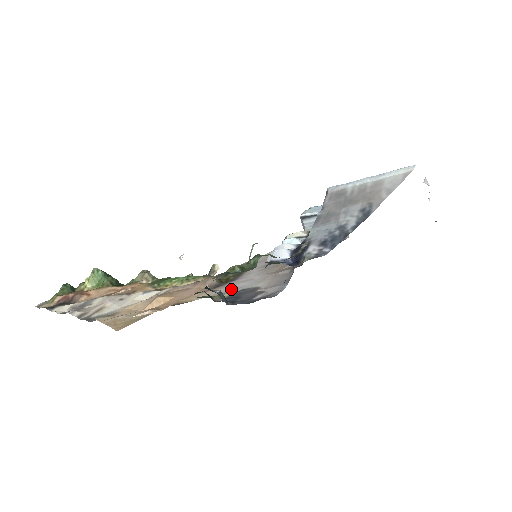
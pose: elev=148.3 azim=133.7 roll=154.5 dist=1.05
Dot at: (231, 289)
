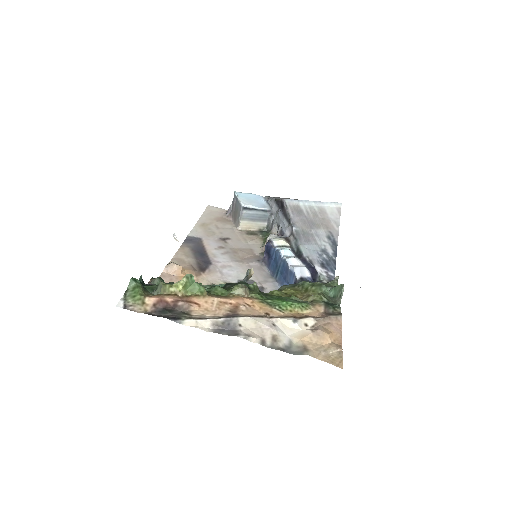
Dot at: (224, 277)
